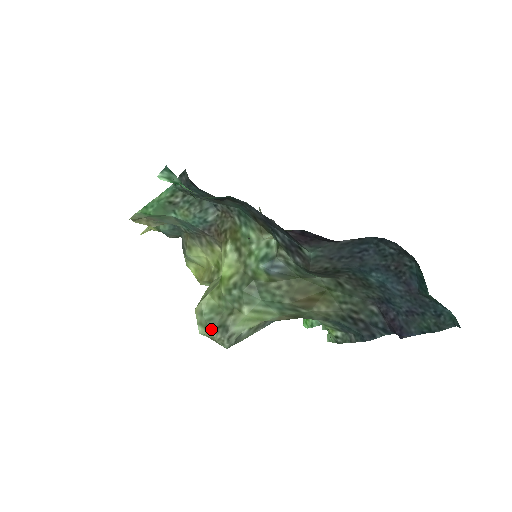
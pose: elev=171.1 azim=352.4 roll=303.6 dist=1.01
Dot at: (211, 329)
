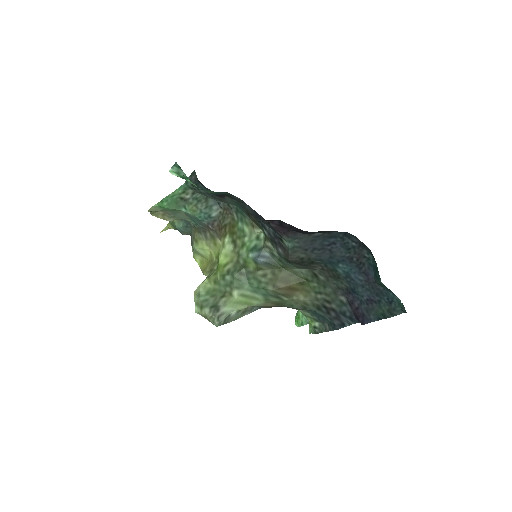
Dot at: (205, 308)
